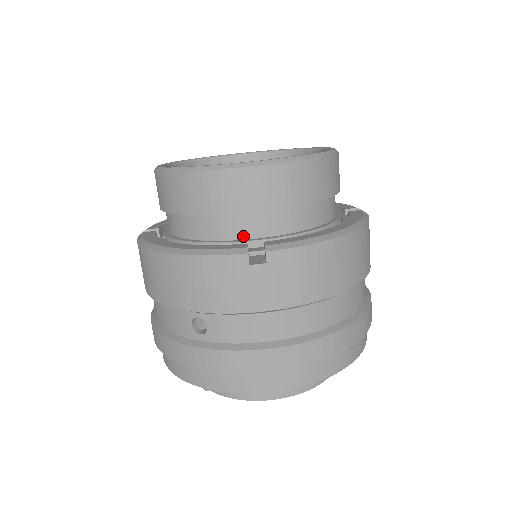
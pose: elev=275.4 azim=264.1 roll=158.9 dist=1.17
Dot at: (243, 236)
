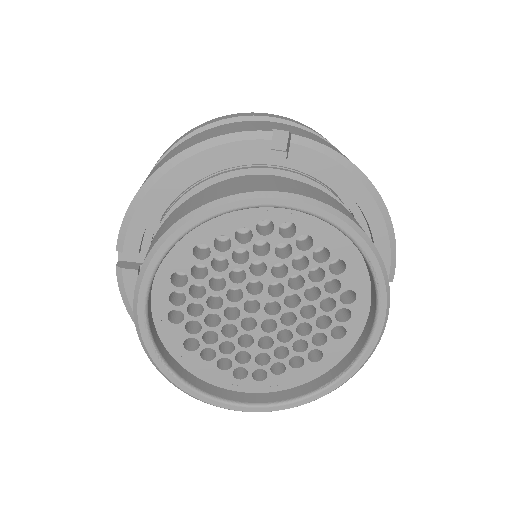
Dot at: occluded
